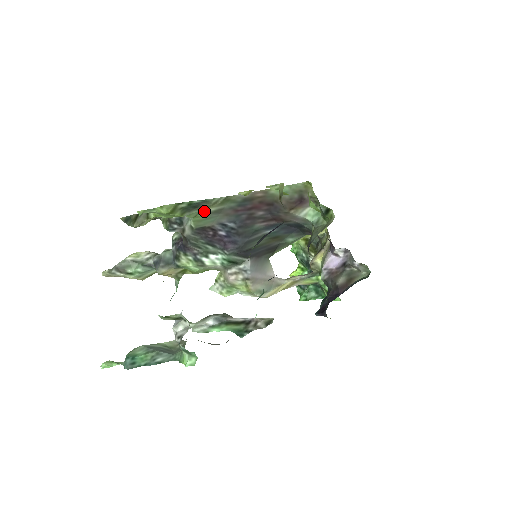
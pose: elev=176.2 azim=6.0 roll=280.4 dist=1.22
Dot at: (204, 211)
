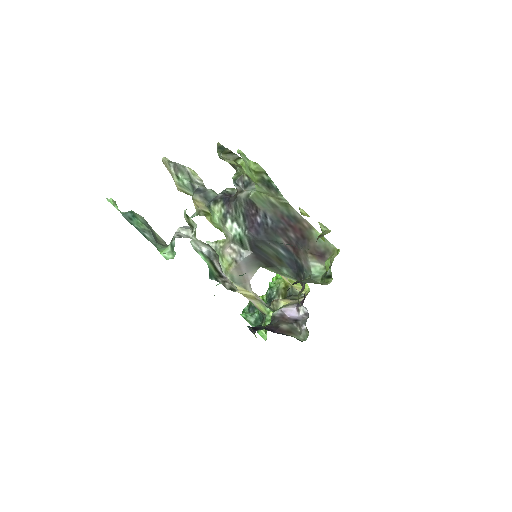
Dot at: (268, 195)
